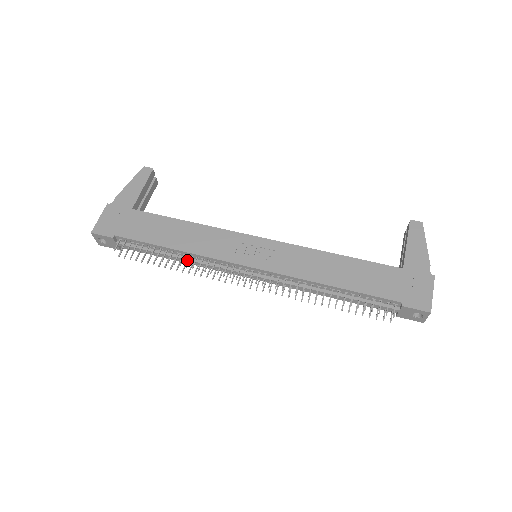
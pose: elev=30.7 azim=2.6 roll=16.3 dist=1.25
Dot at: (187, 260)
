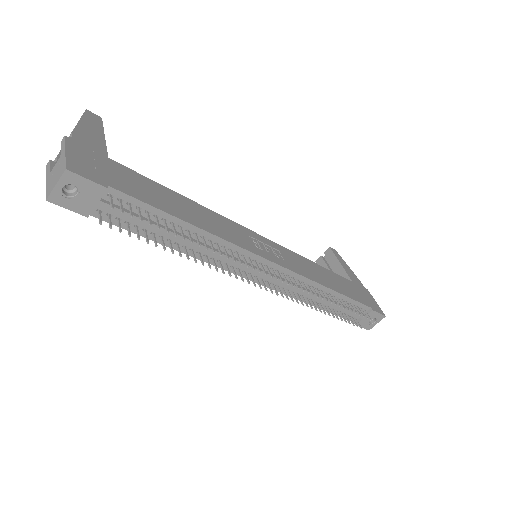
Dot at: (203, 246)
